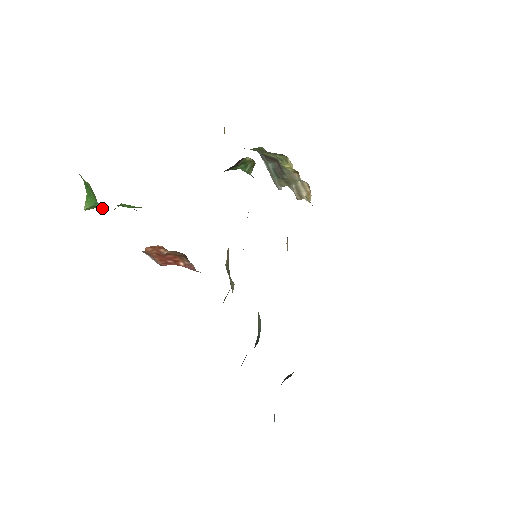
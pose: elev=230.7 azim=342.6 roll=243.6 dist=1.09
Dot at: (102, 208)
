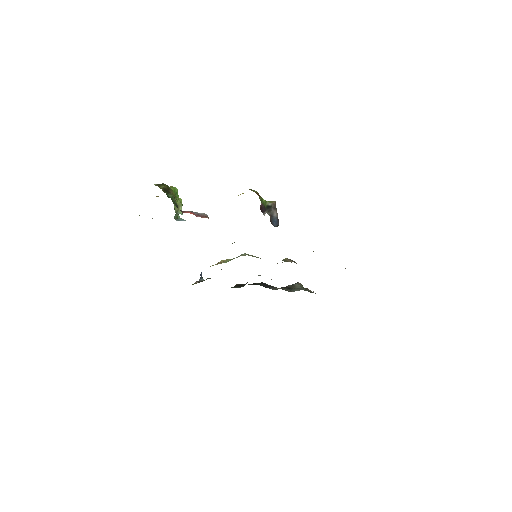
Dot at: occluded
